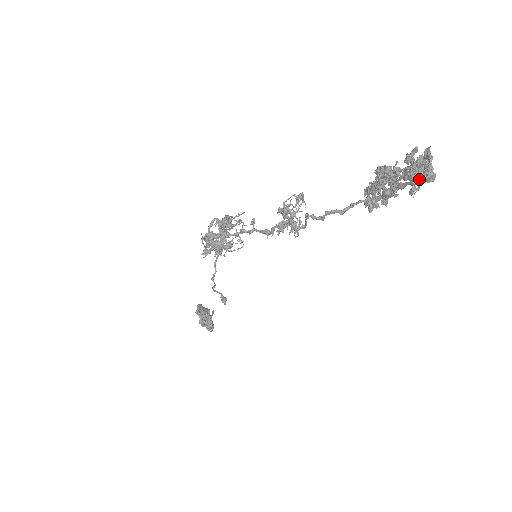
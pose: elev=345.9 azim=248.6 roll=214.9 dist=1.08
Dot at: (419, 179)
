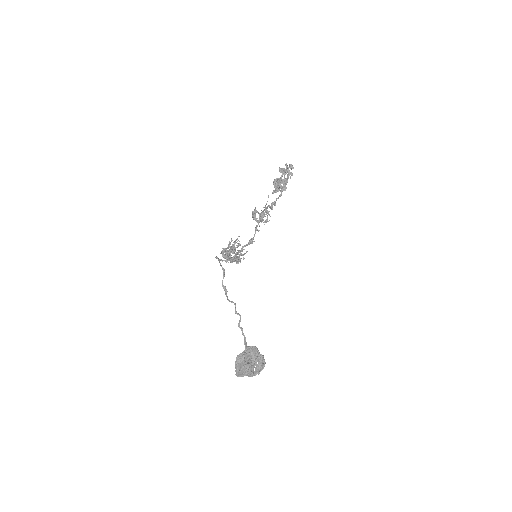
Dot at: (288, 177)
